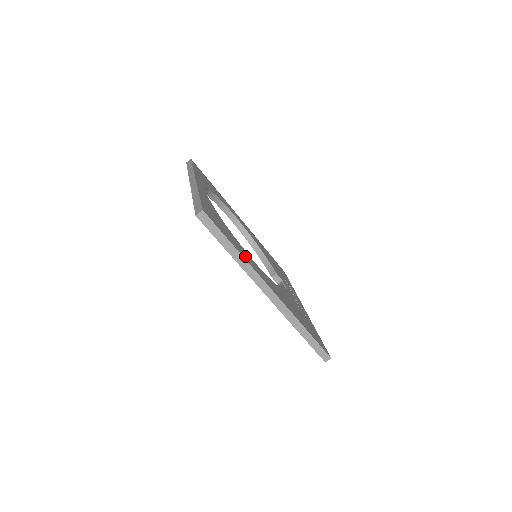
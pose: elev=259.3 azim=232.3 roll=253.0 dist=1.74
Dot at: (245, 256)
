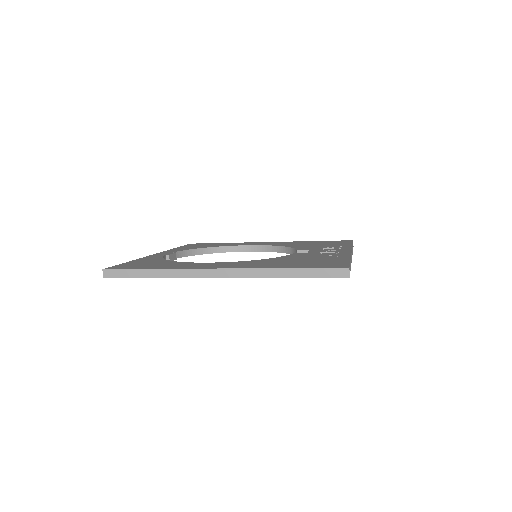
Dot at: (175, 267)
